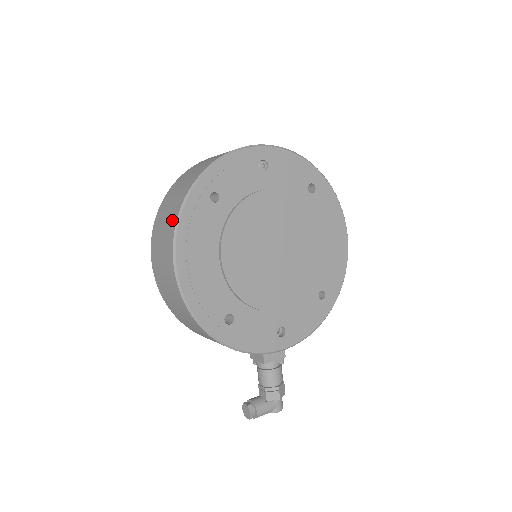
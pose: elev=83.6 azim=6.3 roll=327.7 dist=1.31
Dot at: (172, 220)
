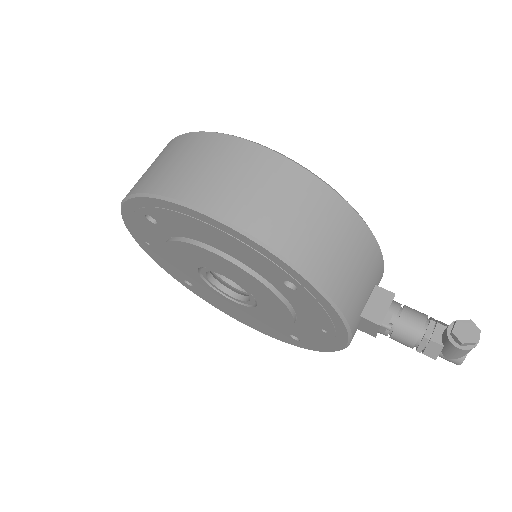
Dot at: (195, 141)
